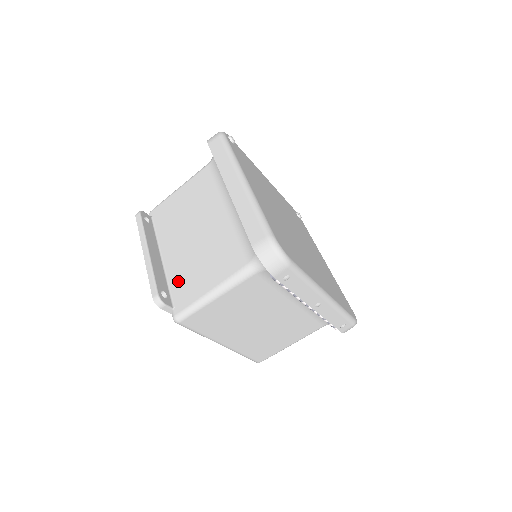
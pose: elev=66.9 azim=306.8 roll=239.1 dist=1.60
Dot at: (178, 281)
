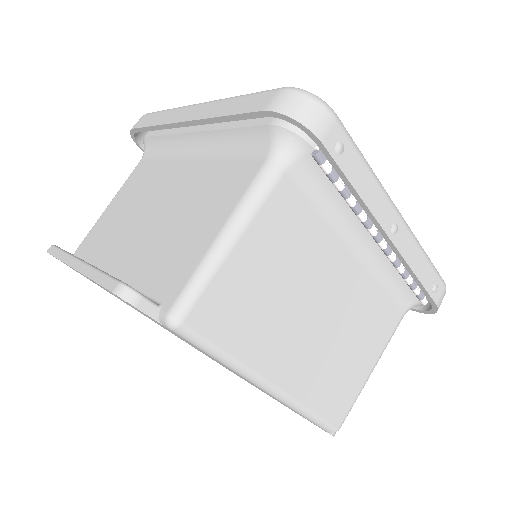
Dot at: (151, 273)
